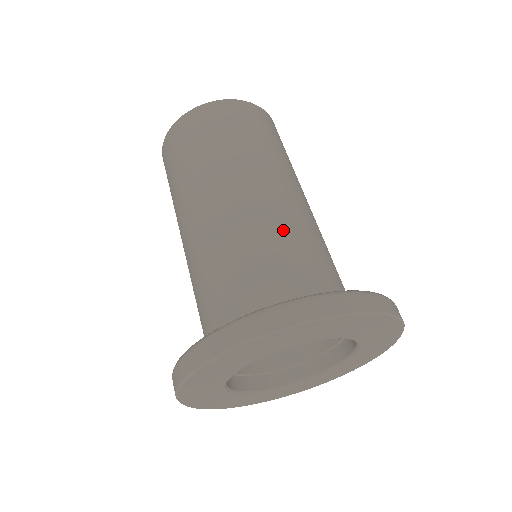
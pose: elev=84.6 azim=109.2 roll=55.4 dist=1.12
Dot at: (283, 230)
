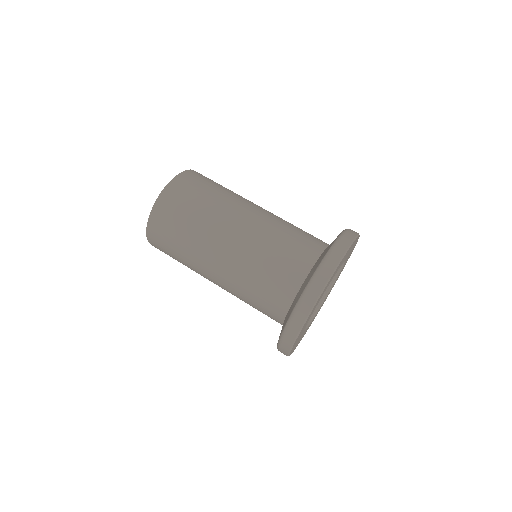
Dot at: (275, 233)
